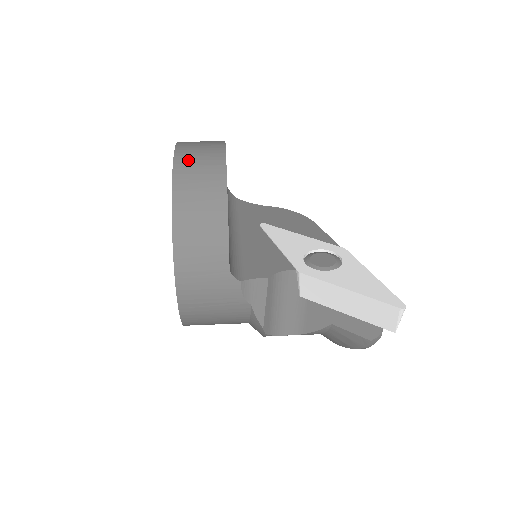
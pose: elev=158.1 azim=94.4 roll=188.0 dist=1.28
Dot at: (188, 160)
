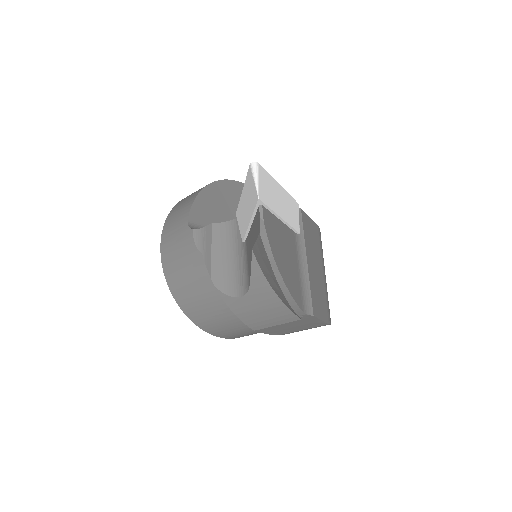
Dot at: occluded
